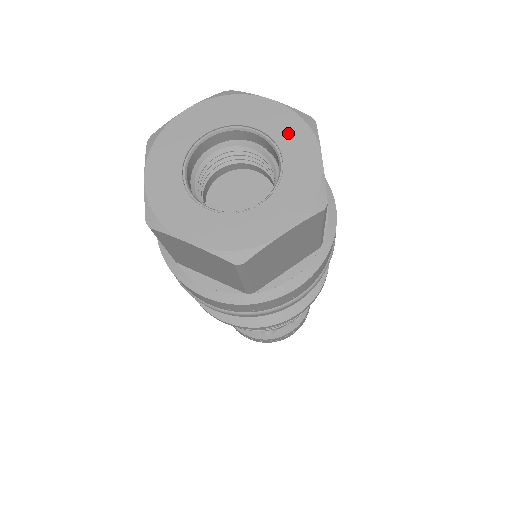
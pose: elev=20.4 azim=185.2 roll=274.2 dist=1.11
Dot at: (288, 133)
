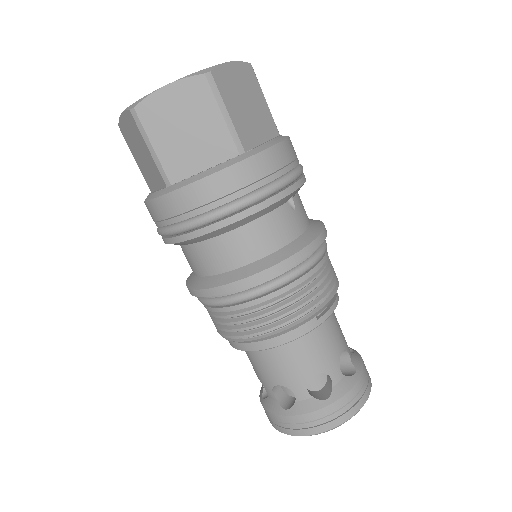
Dot at: occluded
